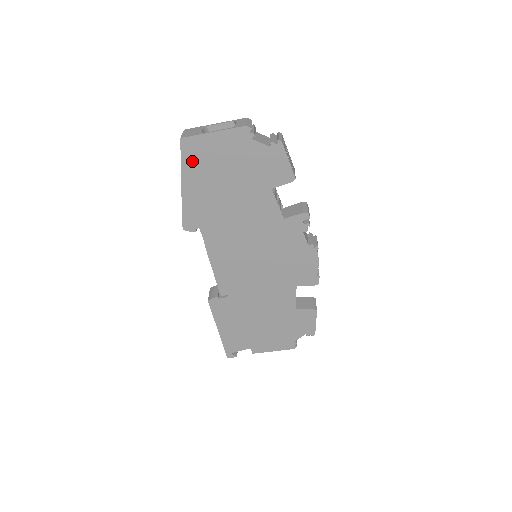
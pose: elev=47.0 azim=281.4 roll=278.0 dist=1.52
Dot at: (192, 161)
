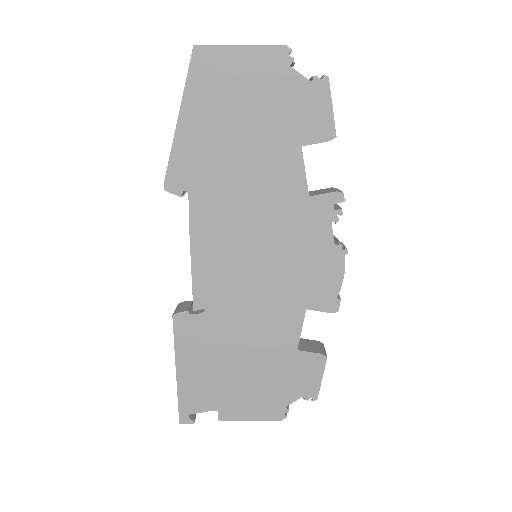
Dot at: (201, 83)
